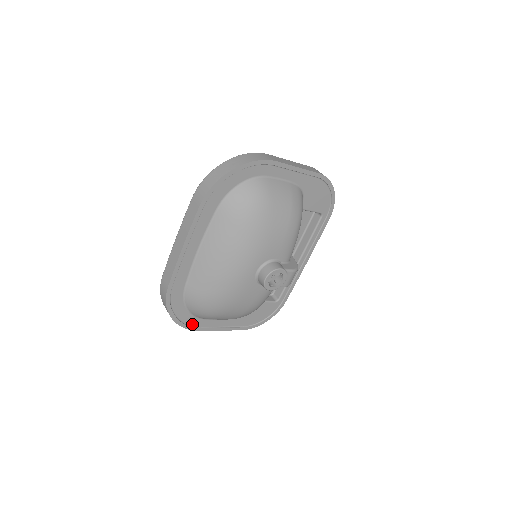
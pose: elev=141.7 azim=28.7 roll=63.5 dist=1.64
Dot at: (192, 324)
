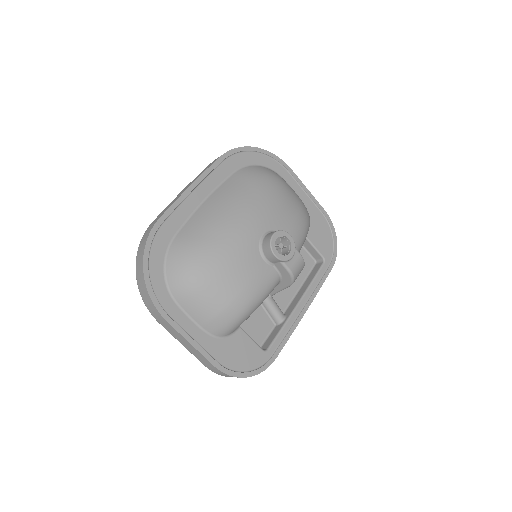
Dot at: (160, 301)
